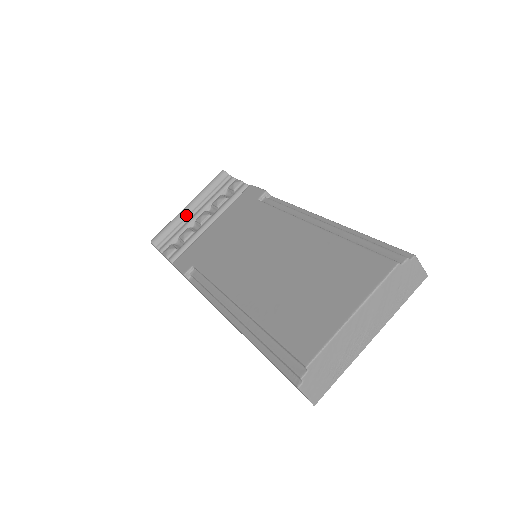
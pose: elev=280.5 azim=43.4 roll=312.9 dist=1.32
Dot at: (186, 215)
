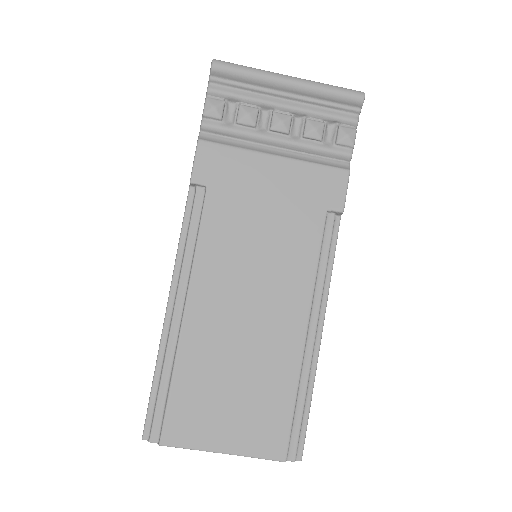
Dot at: (275, 88)
